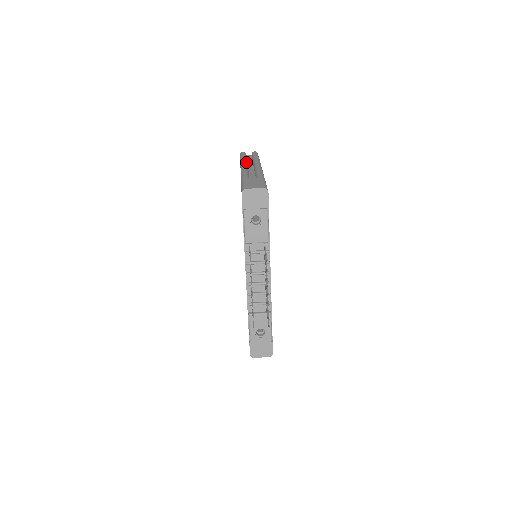
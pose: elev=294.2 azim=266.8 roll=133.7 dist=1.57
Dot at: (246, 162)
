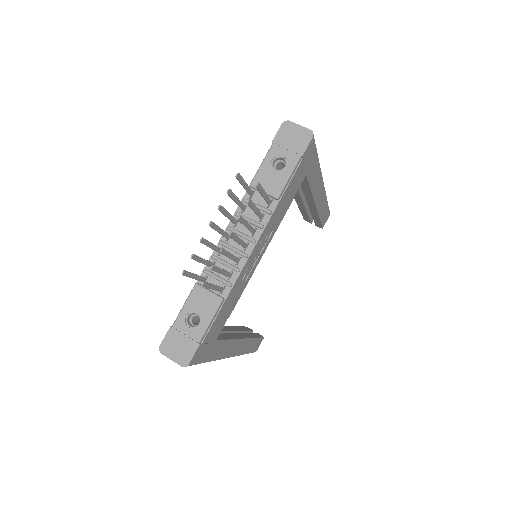
Dot at: occluded
